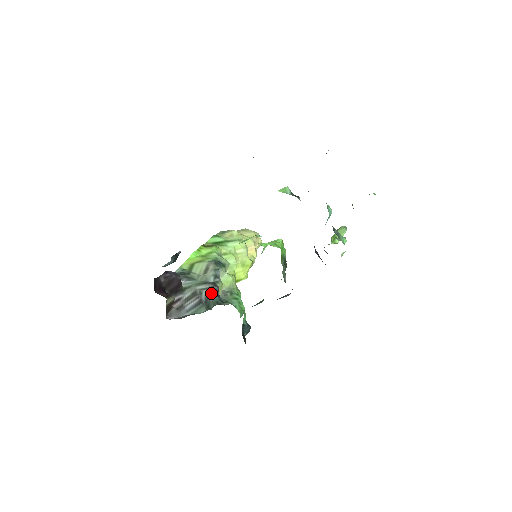
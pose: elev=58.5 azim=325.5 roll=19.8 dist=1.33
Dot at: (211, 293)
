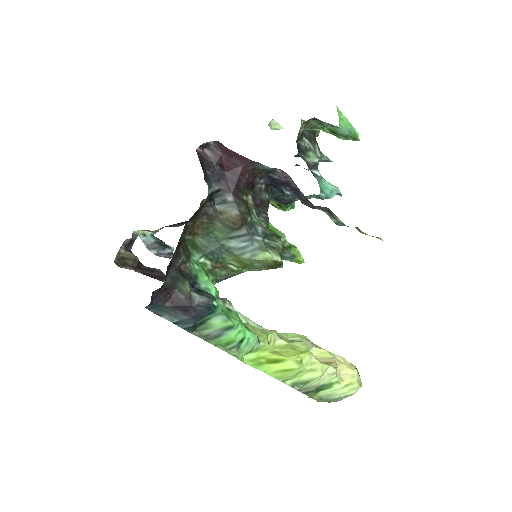
Dot at: occluded
